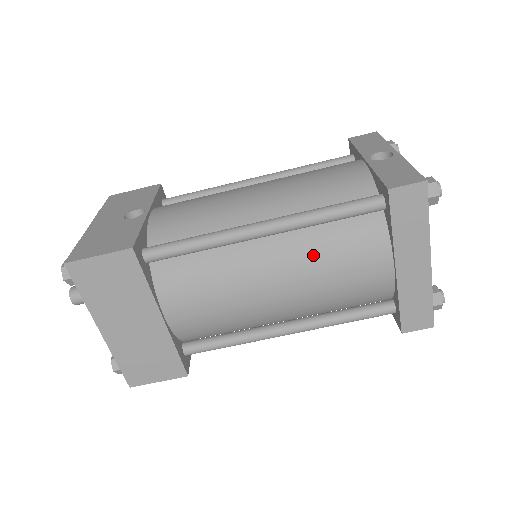
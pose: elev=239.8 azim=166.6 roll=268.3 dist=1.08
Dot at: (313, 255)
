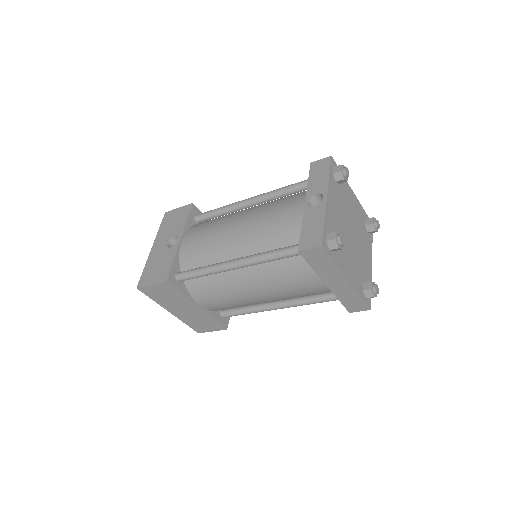
Dot at: (272, 277)
